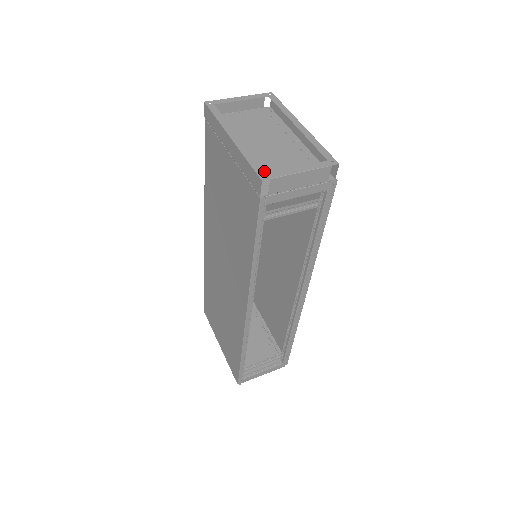
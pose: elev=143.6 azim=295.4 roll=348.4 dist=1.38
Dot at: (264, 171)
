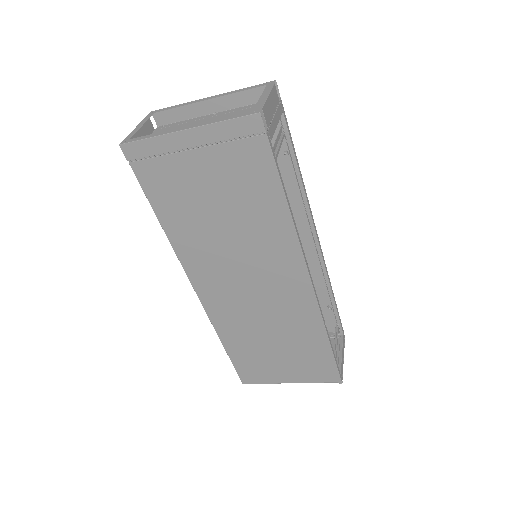
Dot at: (249, 111)
